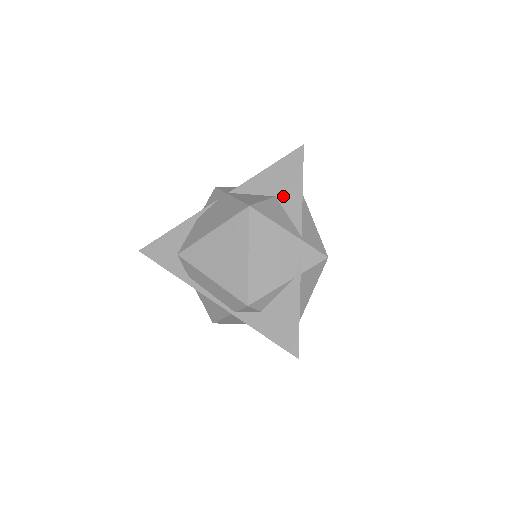
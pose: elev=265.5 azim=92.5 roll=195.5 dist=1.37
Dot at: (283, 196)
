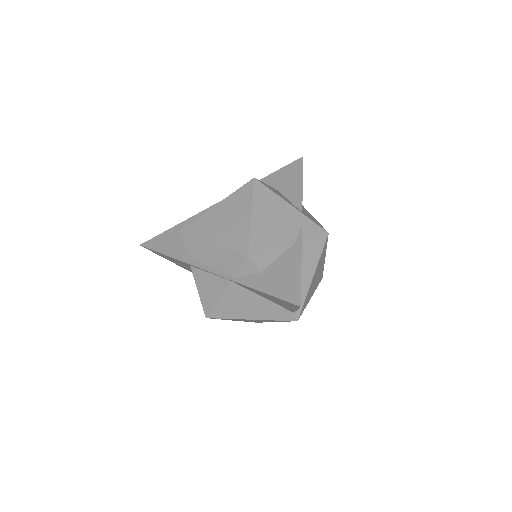
Dot at: (285, 189)
